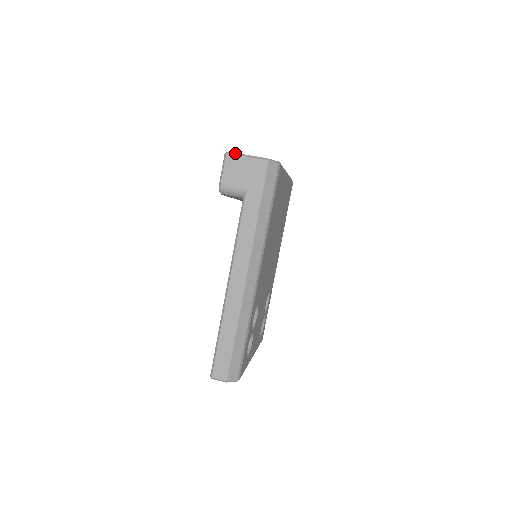
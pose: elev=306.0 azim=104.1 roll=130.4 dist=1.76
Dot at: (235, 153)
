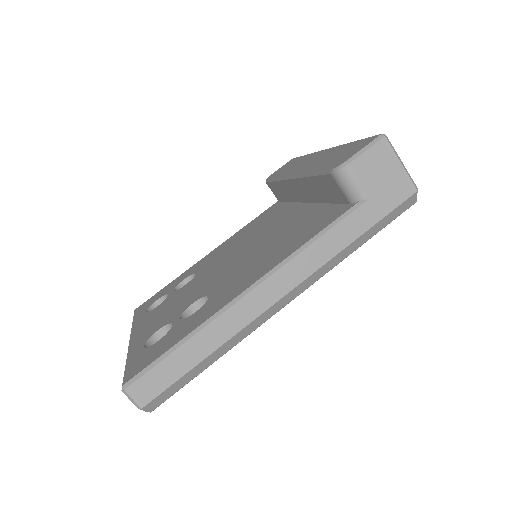
Dot at: occluded
